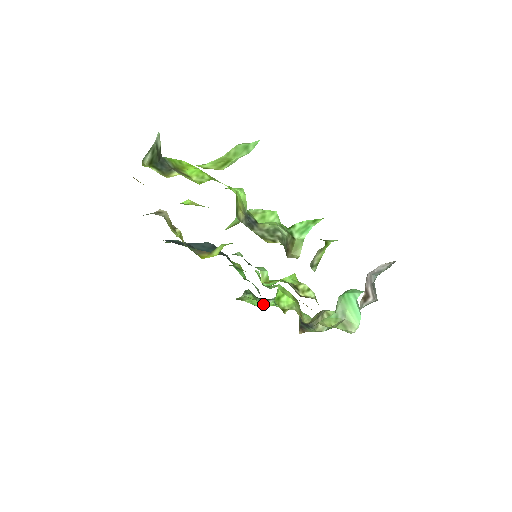
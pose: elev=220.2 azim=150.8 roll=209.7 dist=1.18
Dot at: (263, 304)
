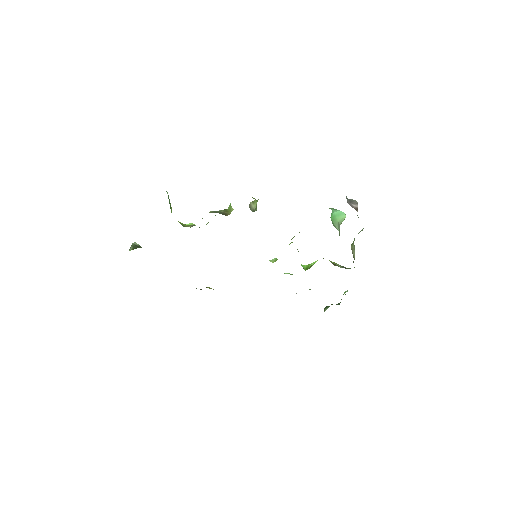
Dot at: occluded
